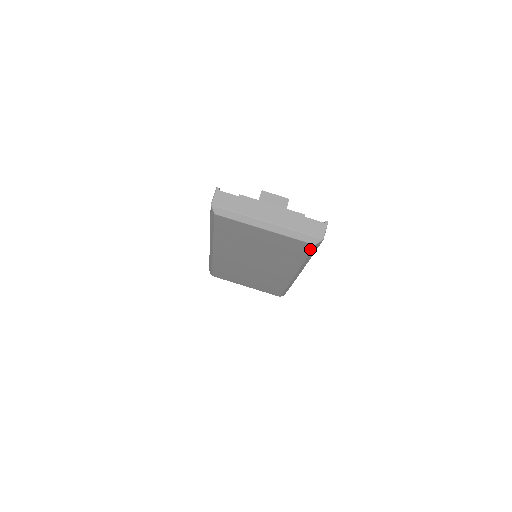
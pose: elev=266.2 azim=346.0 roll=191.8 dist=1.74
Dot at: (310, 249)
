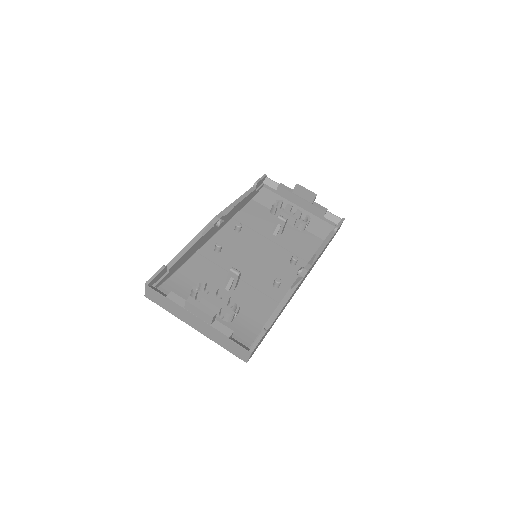
Dot at: occluded
